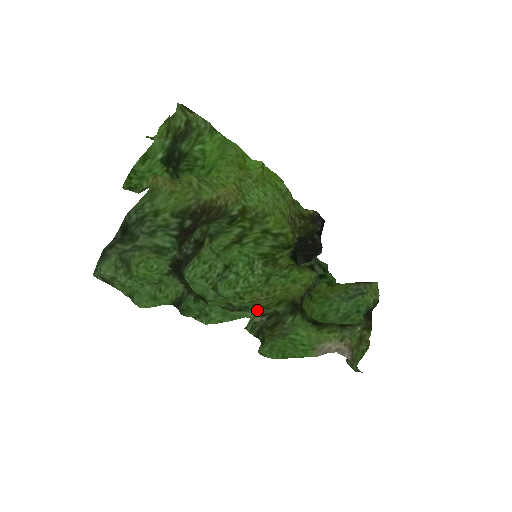
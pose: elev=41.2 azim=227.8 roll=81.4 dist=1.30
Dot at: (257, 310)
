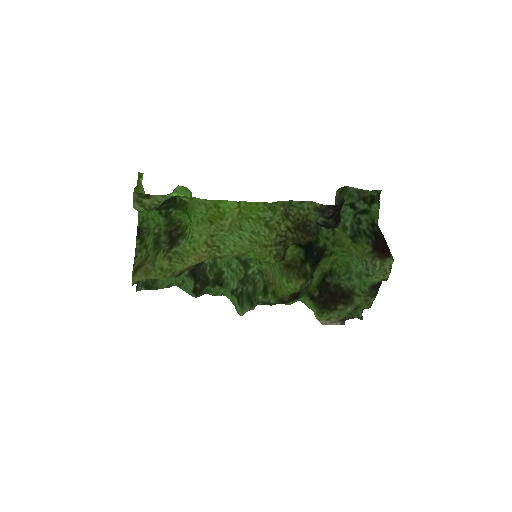
Dot at: (249, 308)
